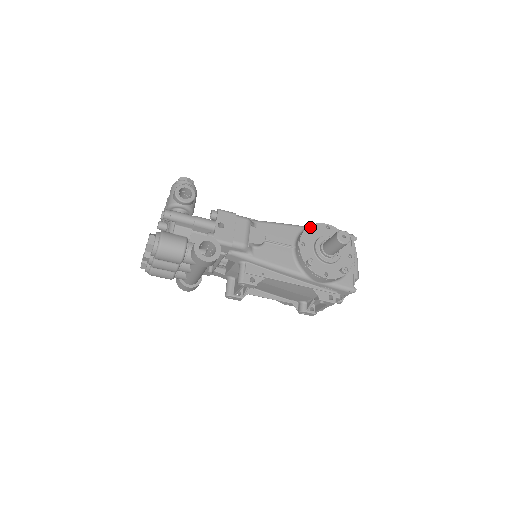
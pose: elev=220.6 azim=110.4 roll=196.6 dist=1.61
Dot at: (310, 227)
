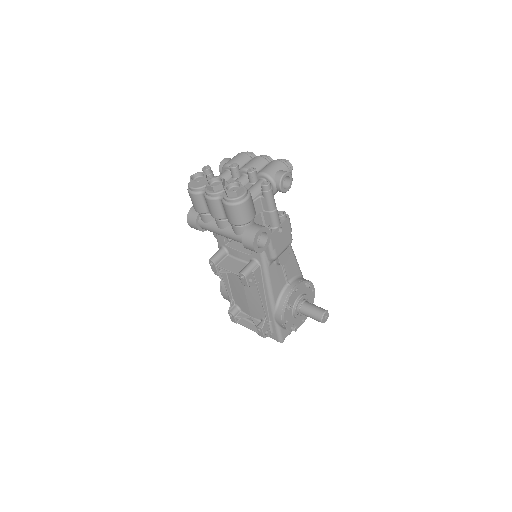
Dot at: (310, 283)
